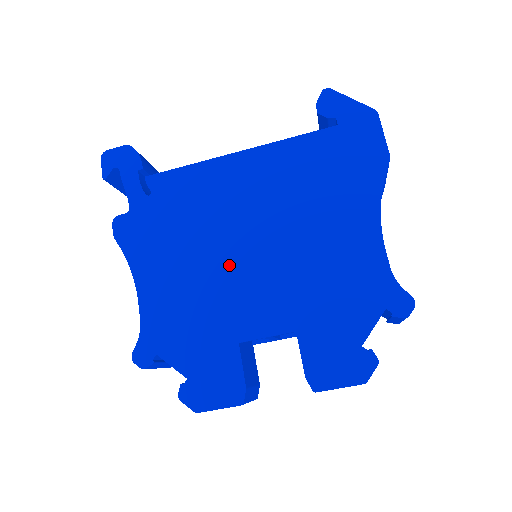
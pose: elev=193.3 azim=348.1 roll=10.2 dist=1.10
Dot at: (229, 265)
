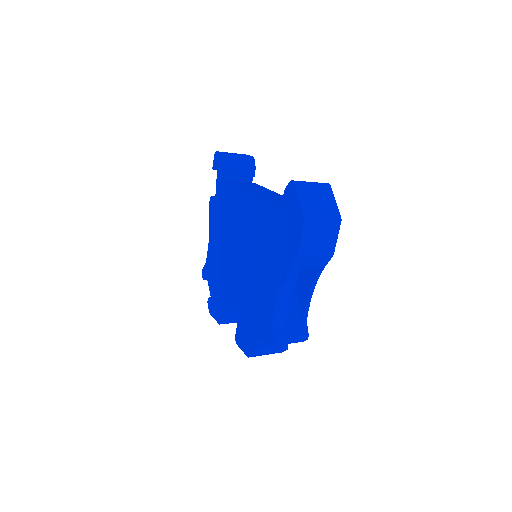
Dot at: (232, 258)
